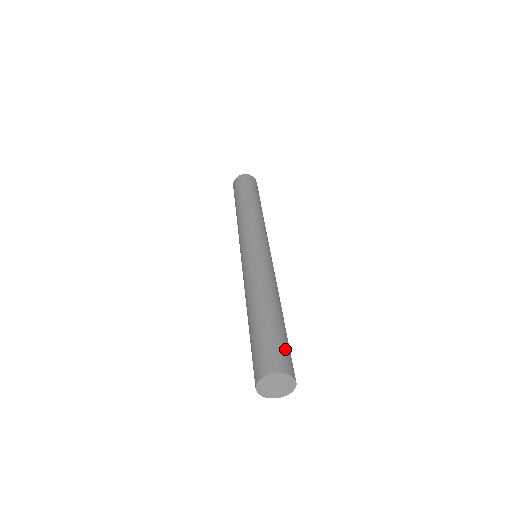
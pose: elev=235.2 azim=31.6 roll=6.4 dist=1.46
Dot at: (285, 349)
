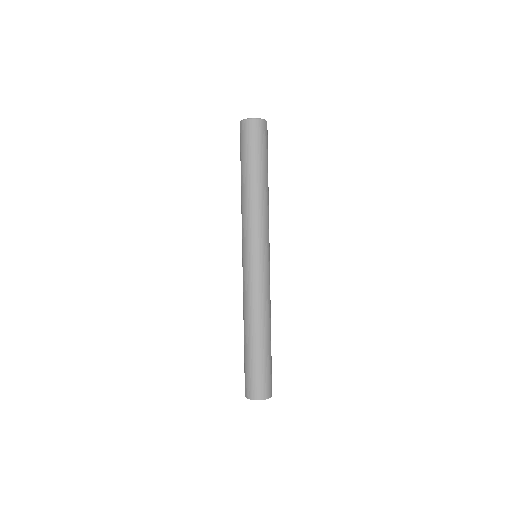
Dot at: occluded
